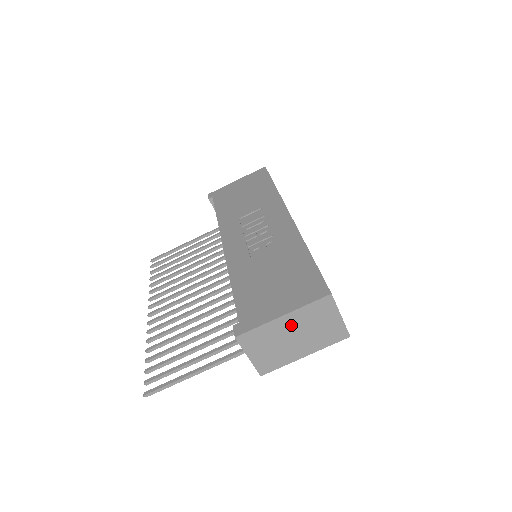
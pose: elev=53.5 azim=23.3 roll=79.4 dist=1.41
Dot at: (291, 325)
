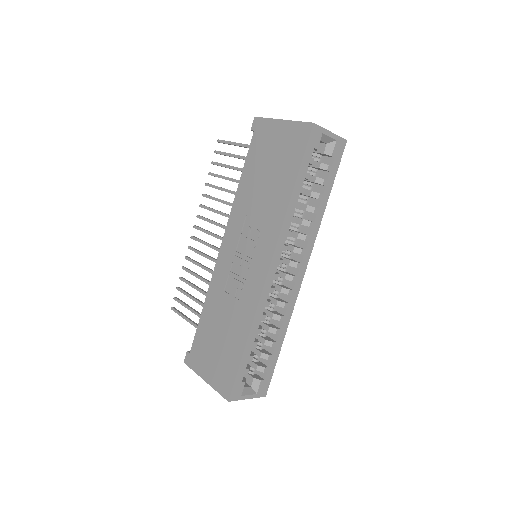
Dot at: occluded
